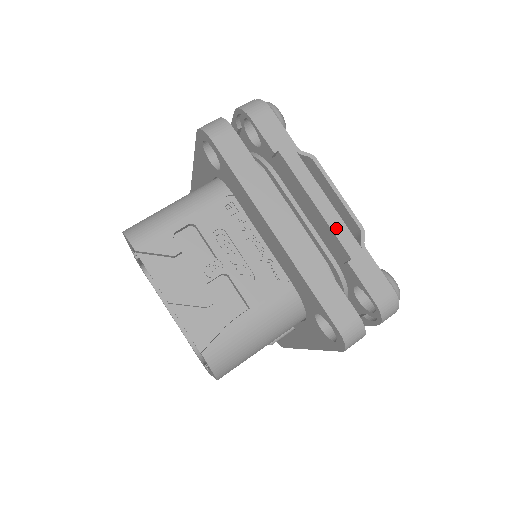
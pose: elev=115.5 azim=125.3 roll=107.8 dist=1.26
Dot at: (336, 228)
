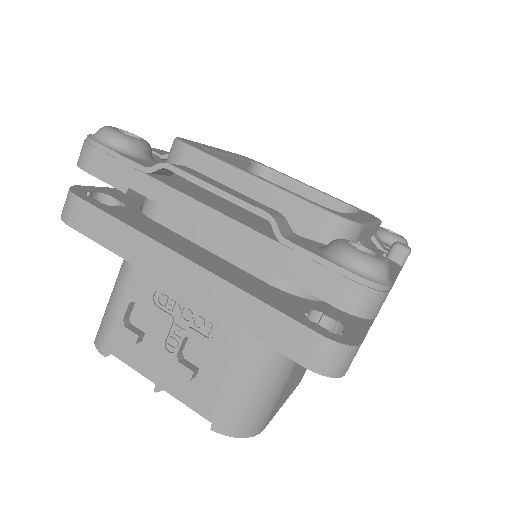
Dot at: (236, 238)
